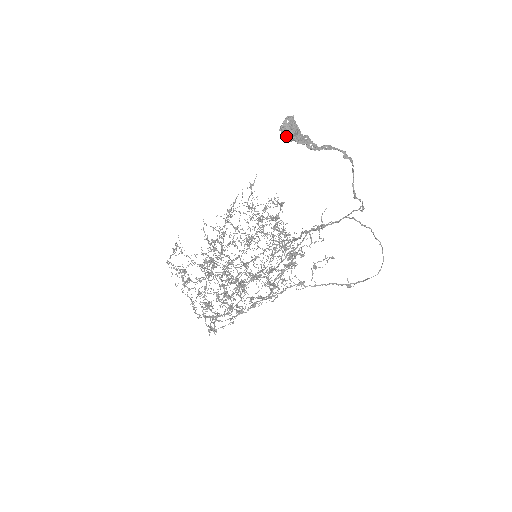
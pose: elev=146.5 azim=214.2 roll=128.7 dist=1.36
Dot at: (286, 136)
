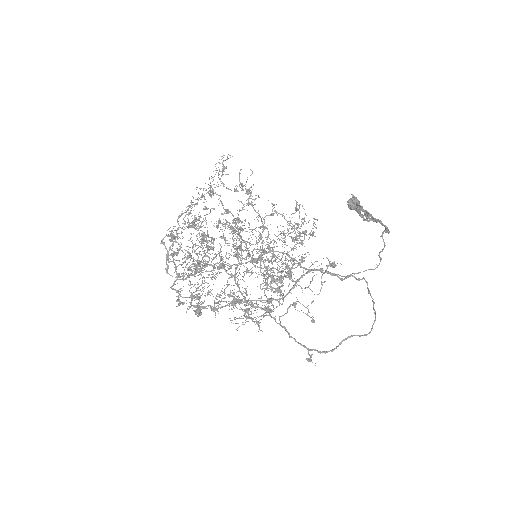
Dot at: (352, 198)
